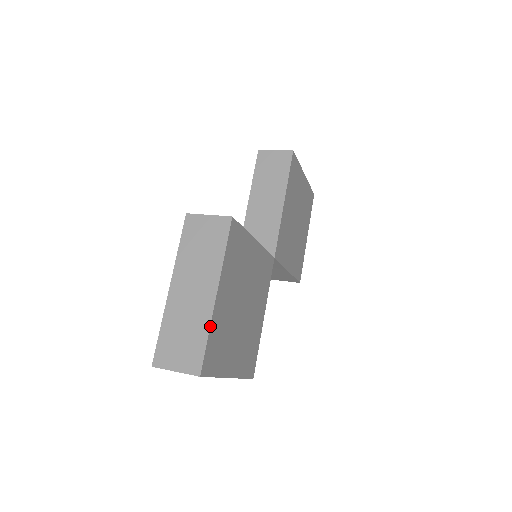
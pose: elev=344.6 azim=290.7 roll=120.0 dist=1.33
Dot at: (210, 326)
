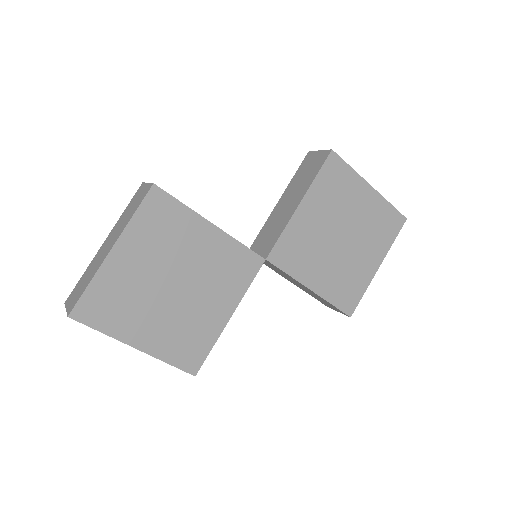
Dot at: (94, 276)
